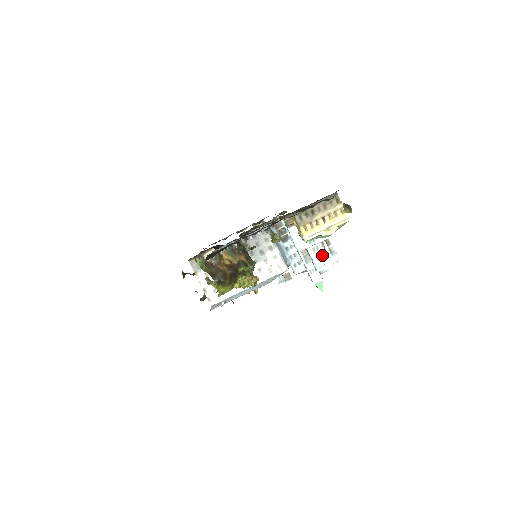
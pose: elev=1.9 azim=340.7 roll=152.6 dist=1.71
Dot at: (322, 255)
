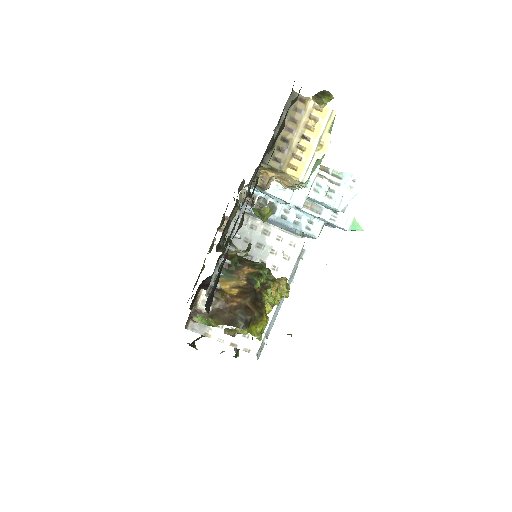
Dot at: (330, 189)
